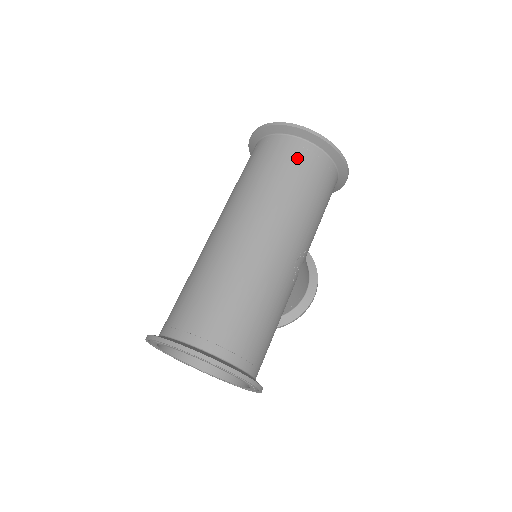
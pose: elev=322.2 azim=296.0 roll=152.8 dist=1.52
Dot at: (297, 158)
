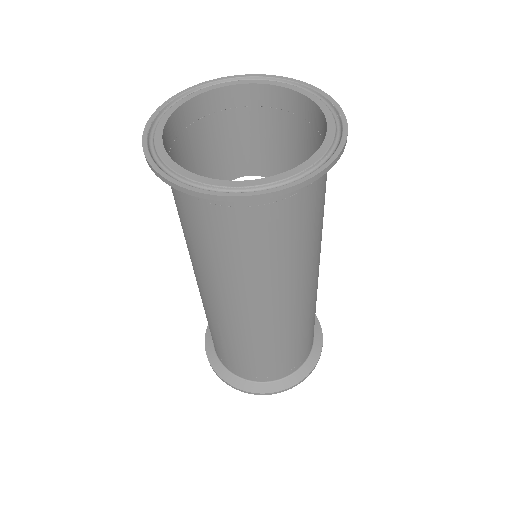
Dot at: (283, 219)
